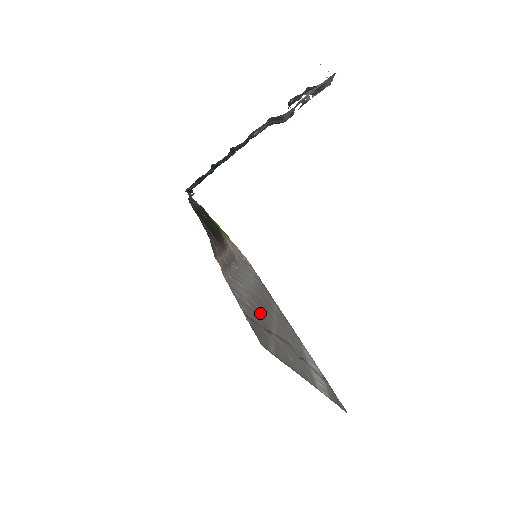
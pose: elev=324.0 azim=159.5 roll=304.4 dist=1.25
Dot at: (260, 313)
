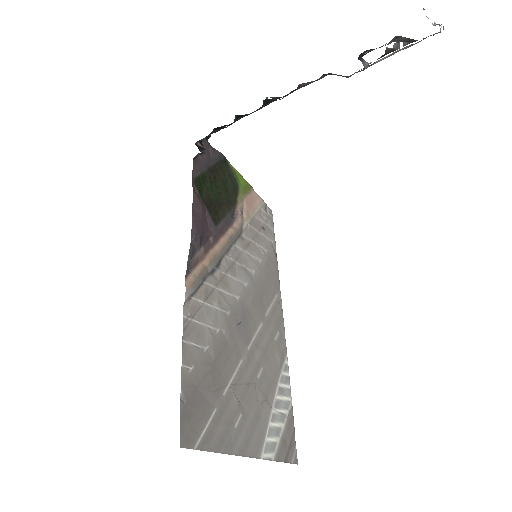
Dot at: (226, 349)
